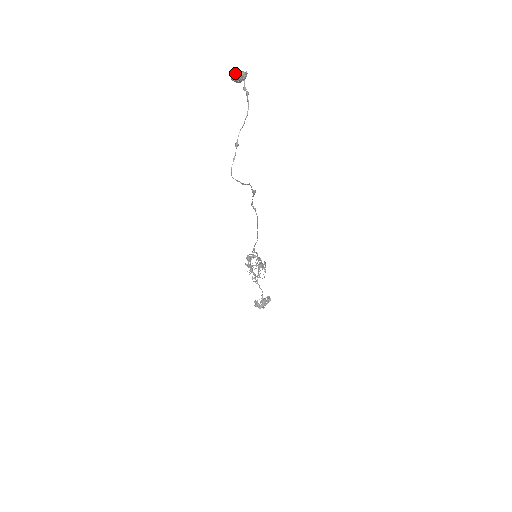
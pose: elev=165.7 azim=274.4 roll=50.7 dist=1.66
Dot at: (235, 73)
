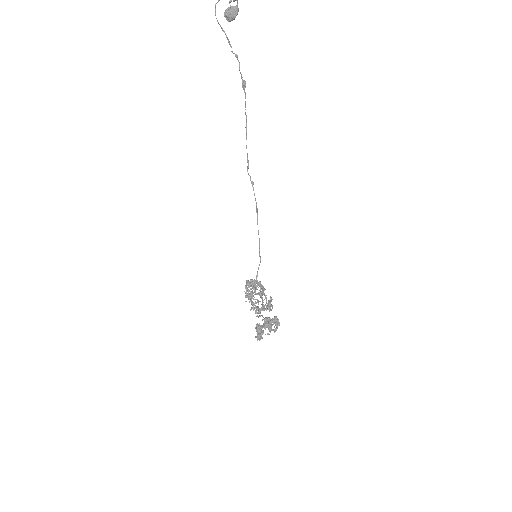
Dot at: (228, 8)
